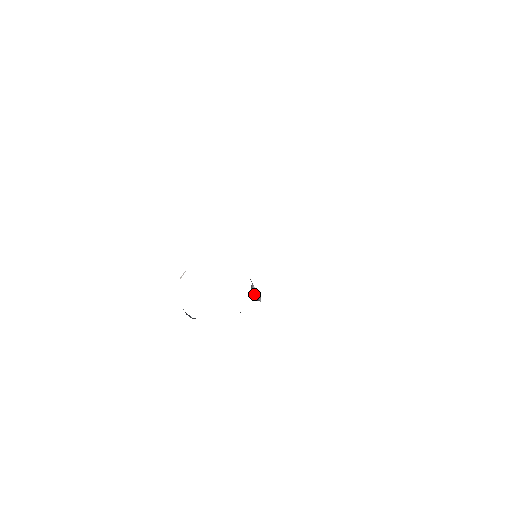
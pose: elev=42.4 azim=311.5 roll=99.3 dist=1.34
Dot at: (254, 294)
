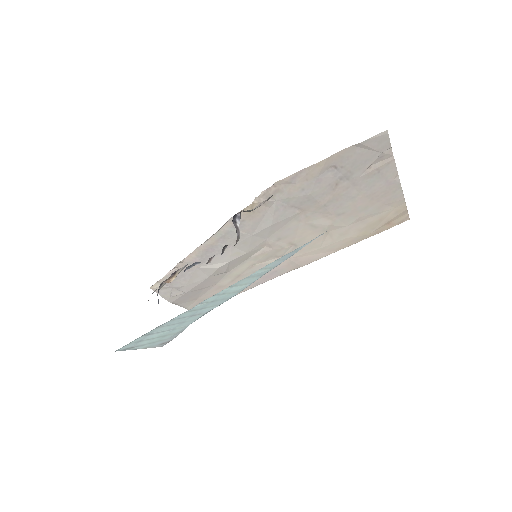
Dot at: (236, 225)
